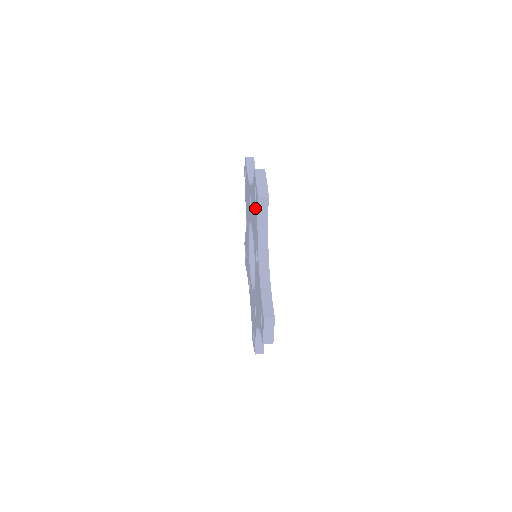
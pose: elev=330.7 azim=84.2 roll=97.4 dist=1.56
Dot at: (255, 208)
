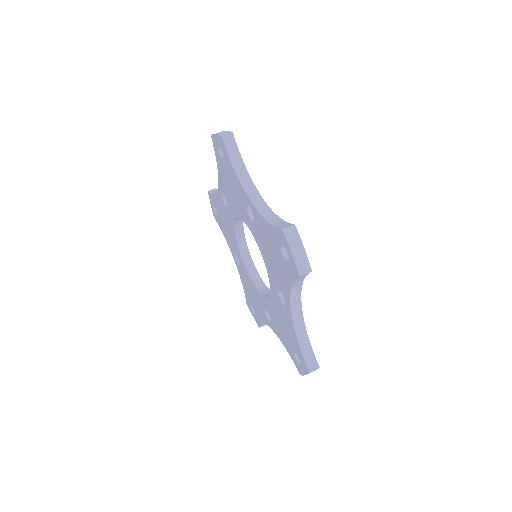
Dot at: (282, 263)
